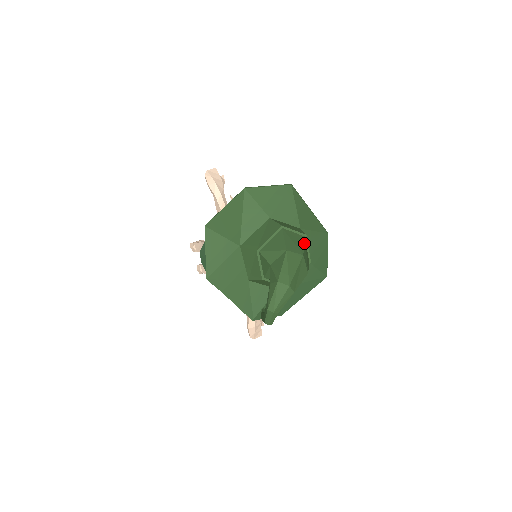
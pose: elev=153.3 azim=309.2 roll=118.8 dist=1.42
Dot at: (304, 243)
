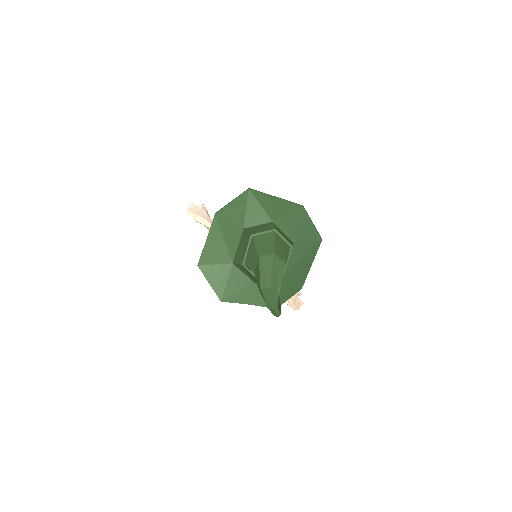
Dot at: (275, 239)
